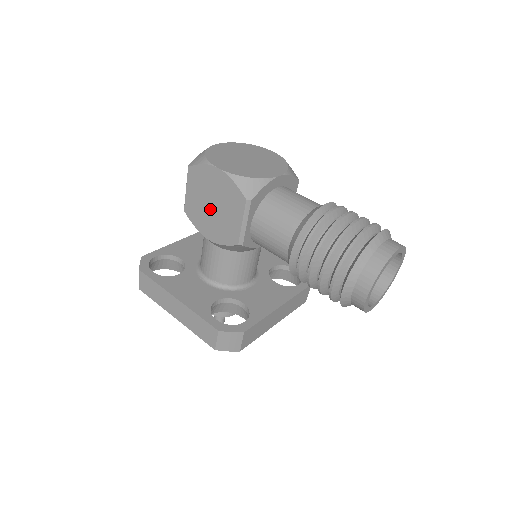
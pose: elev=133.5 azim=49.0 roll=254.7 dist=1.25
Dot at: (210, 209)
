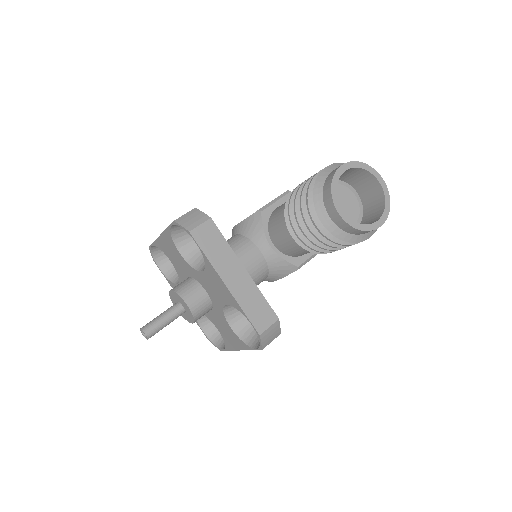
Dot at: occluded
